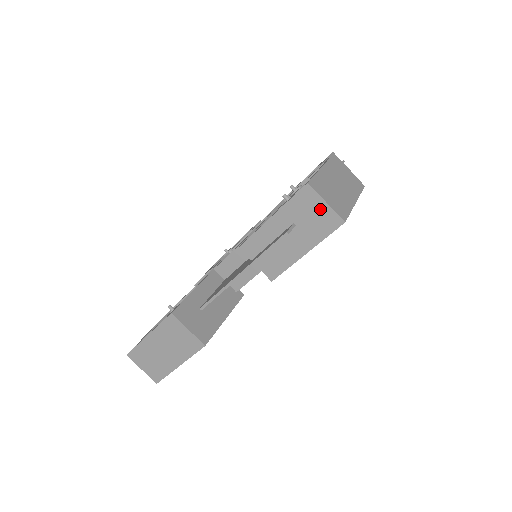
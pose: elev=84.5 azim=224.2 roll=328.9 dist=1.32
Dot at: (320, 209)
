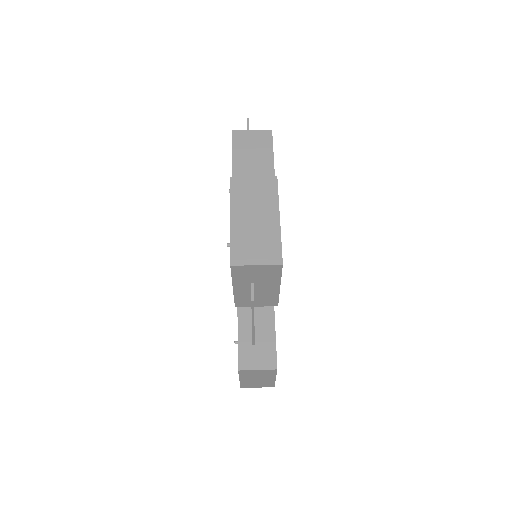
Dot at: (257, 269)
